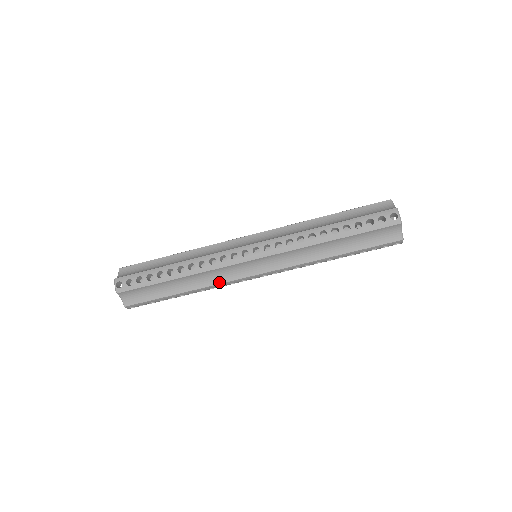
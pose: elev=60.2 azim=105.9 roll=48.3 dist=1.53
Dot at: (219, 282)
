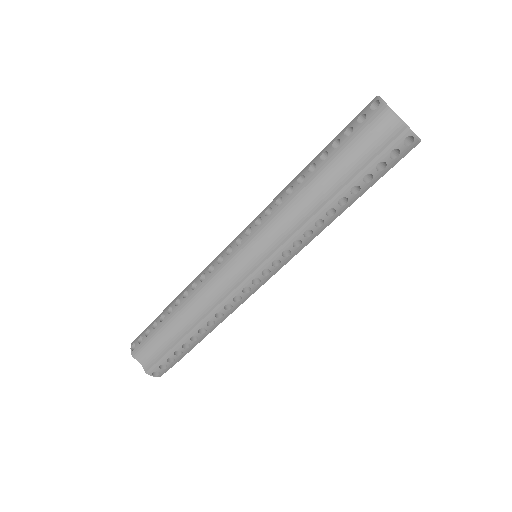
Dot at: (219, 301)
